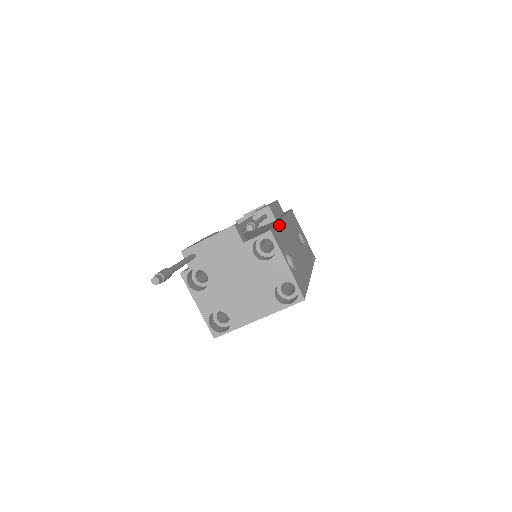
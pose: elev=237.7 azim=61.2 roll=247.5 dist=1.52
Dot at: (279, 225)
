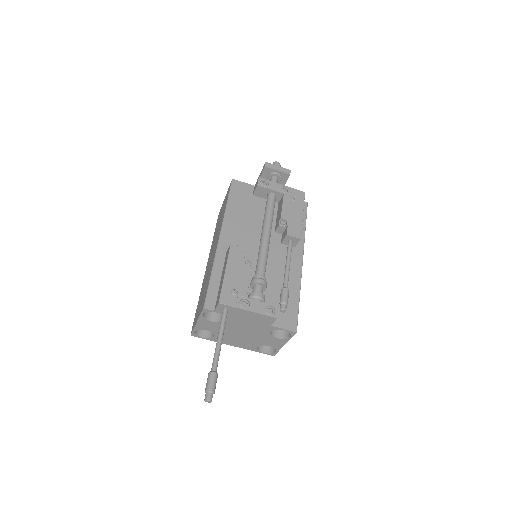
Dot at: (299, 292)
